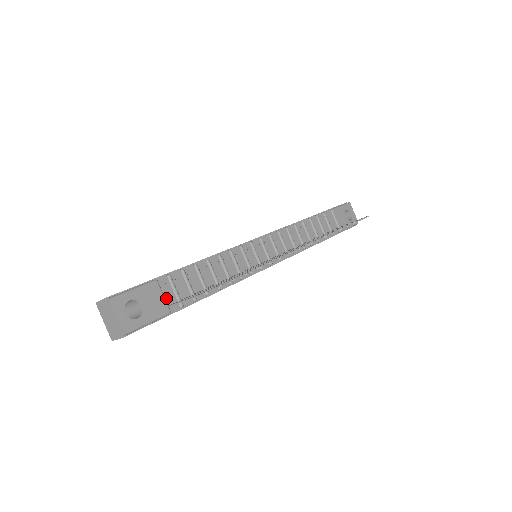
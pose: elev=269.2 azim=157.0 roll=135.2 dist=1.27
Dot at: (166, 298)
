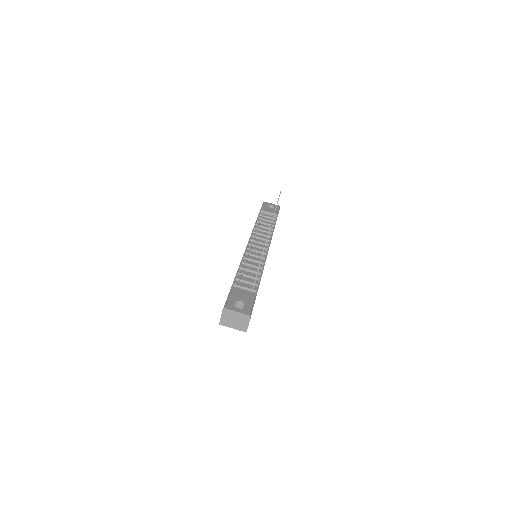
Dot at: occluded
